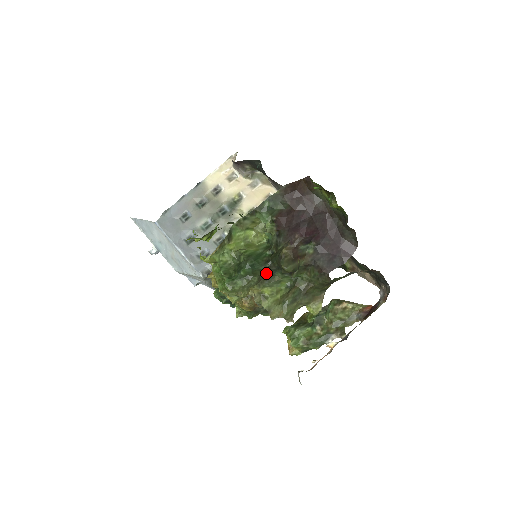
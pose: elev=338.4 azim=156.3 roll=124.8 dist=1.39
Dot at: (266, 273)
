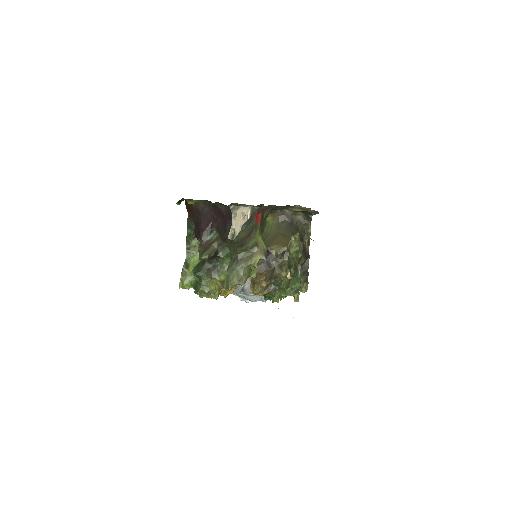
Dot at: (209, 269)
